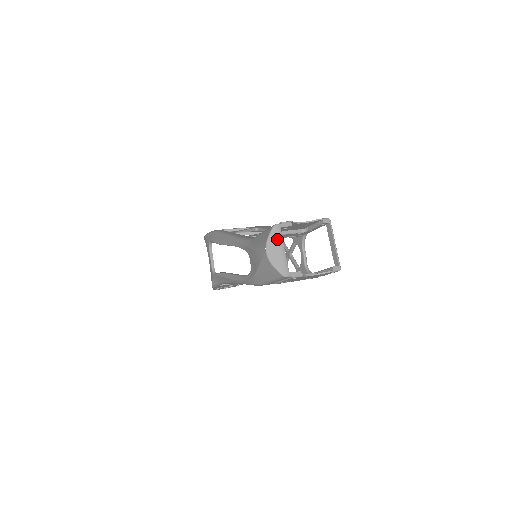
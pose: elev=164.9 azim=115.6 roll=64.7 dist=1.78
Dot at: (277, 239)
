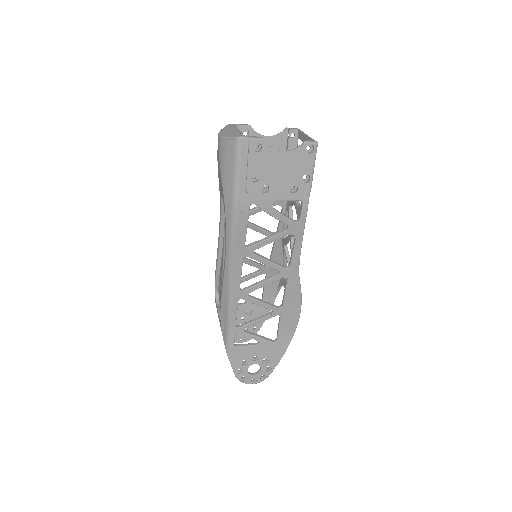
Dot at: (230, 127)
